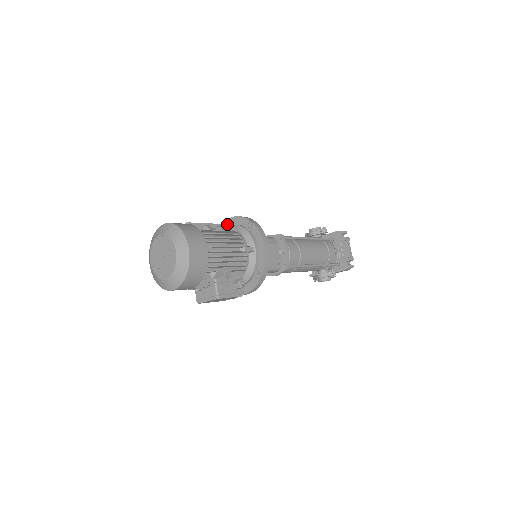
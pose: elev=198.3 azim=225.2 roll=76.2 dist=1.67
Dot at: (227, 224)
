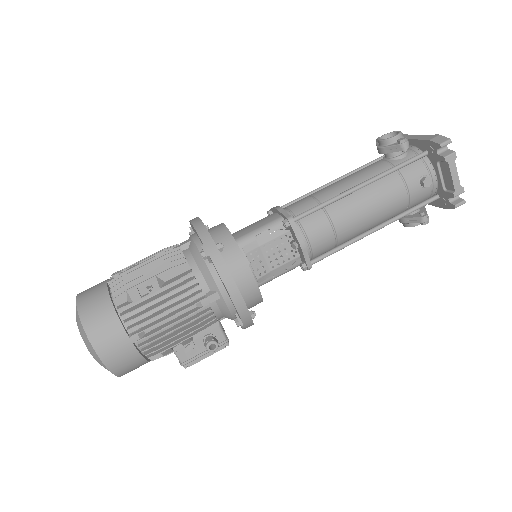
Dot at: (193, 228)
